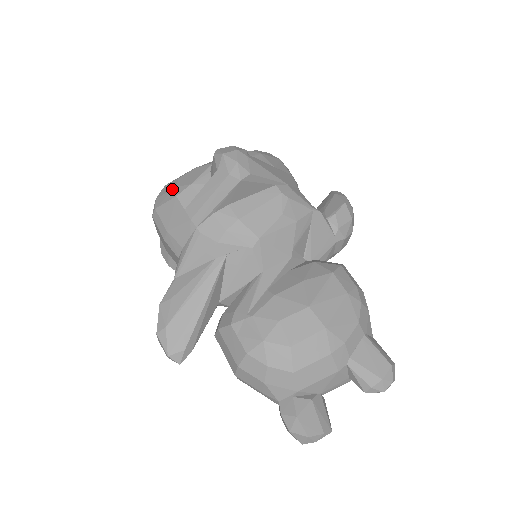
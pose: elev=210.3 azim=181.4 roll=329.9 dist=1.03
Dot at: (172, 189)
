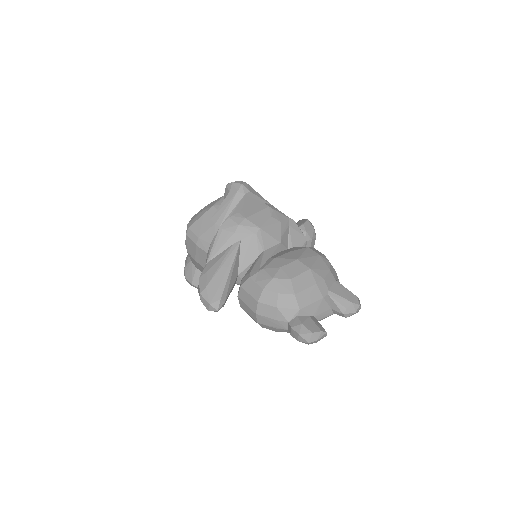
Dot at: (199, 213)
